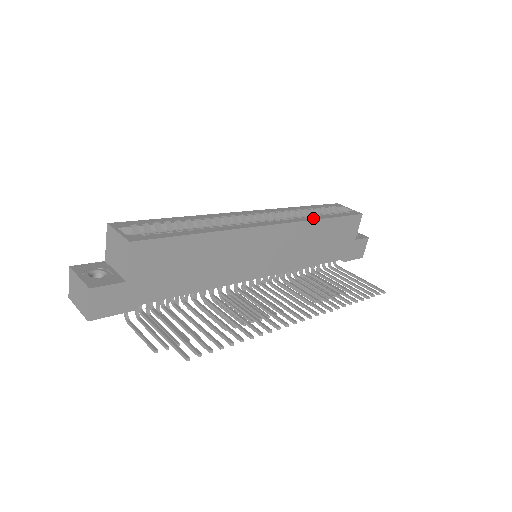
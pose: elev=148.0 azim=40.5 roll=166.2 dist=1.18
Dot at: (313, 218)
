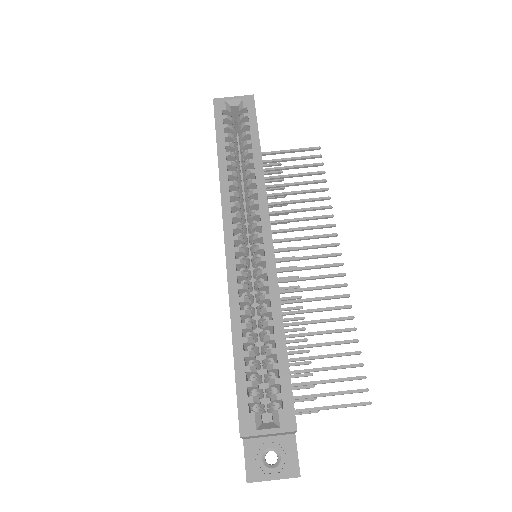
Dot at: (259, 170)
